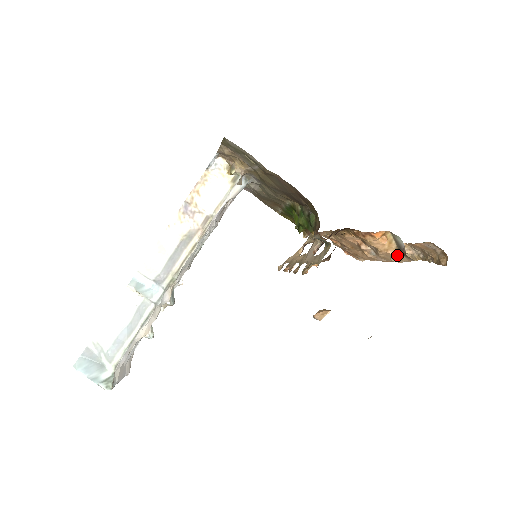
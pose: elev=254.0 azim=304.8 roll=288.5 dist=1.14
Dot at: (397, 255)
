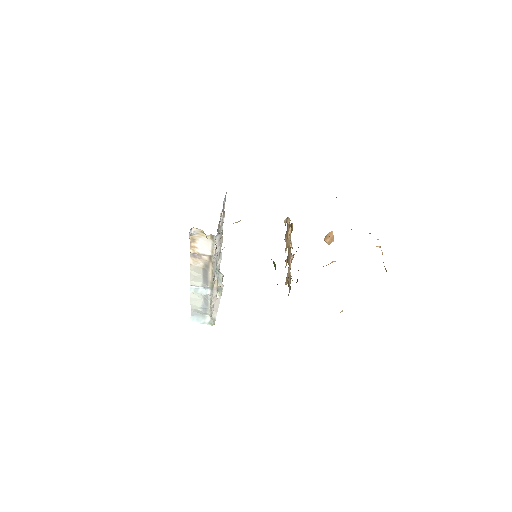
Dot at: occluded
